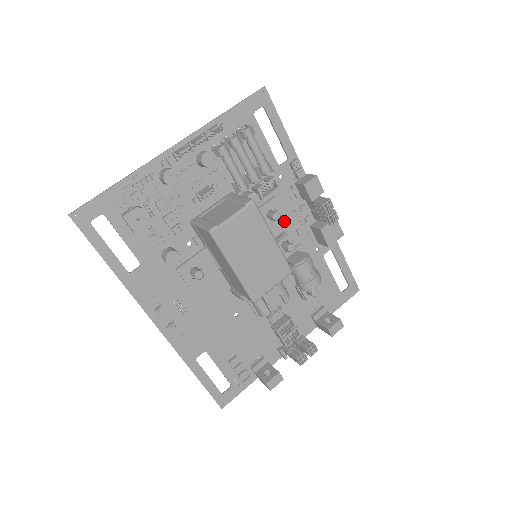
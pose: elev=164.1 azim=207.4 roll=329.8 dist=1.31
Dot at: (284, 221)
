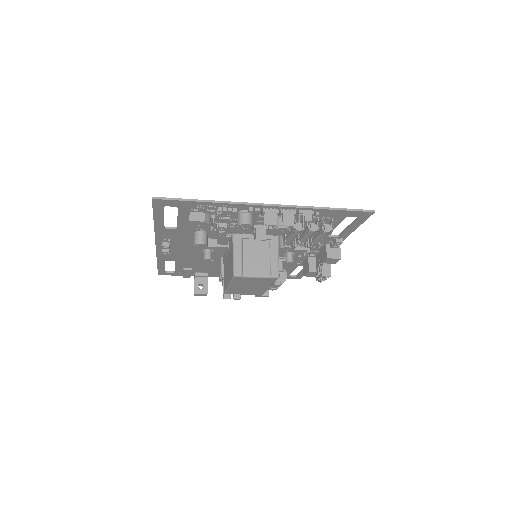
Dot at: occluded
